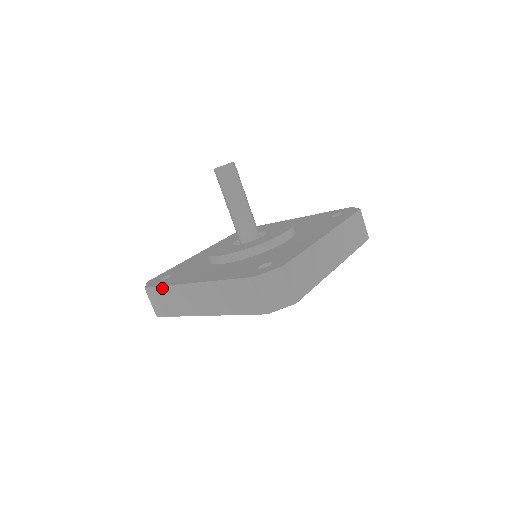
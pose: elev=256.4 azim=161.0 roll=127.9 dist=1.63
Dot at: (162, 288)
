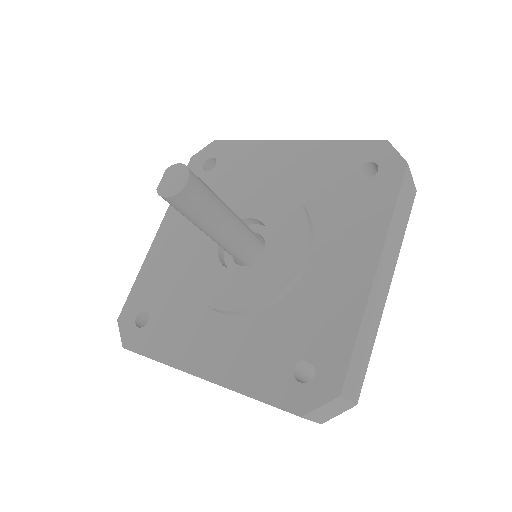
Dot at: occluded
